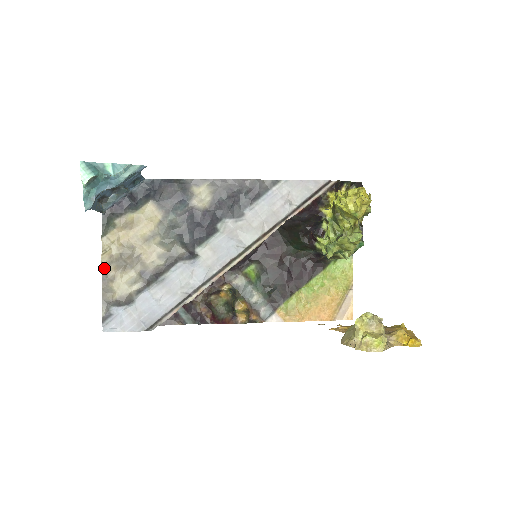
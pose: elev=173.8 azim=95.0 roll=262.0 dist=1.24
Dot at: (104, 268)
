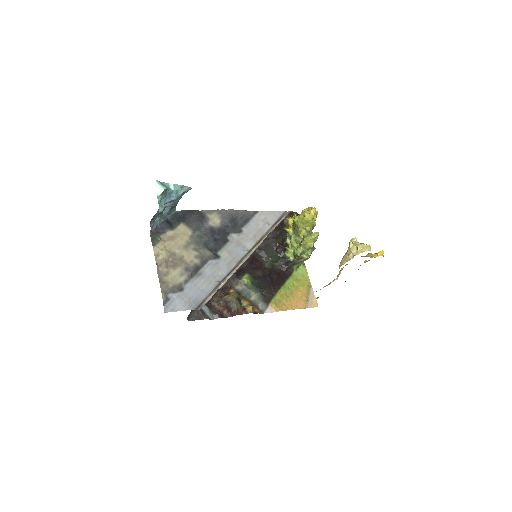
Dot at: (158, 267)
